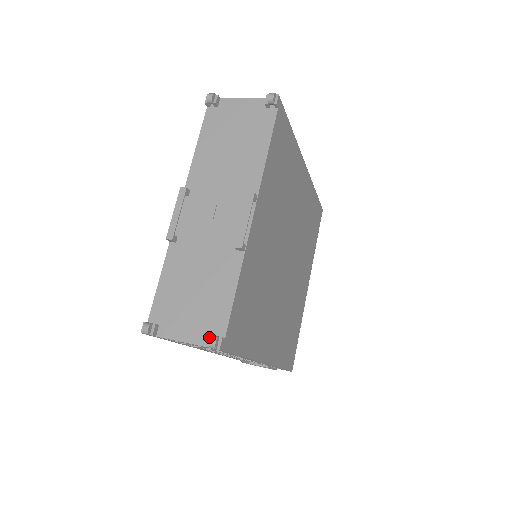
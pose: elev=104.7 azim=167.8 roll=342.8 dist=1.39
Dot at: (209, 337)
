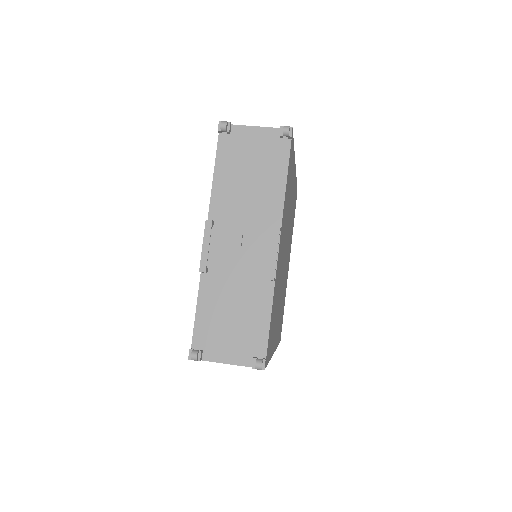
Dot at: (253, 360)
